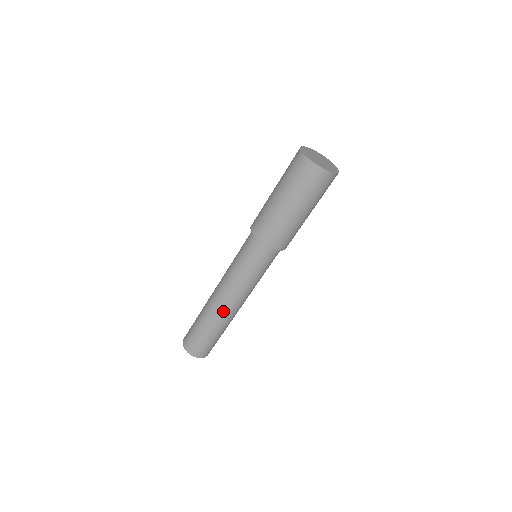
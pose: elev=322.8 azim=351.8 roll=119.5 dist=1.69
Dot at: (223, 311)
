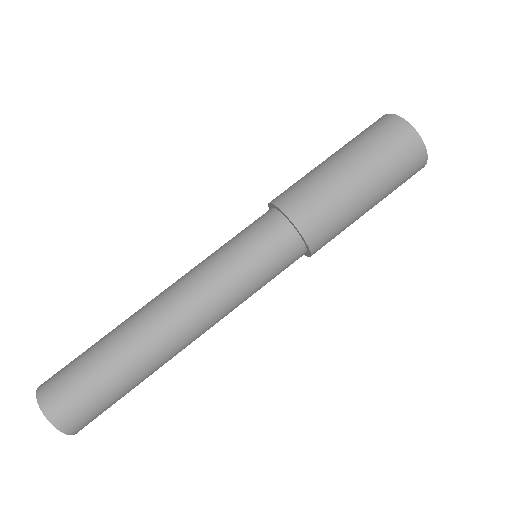
Dot at: (174, 344)
